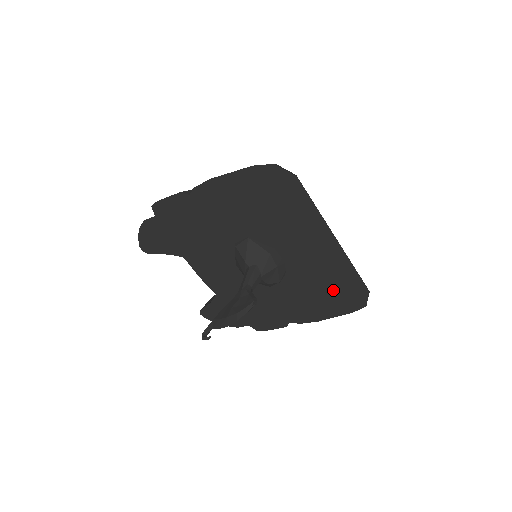
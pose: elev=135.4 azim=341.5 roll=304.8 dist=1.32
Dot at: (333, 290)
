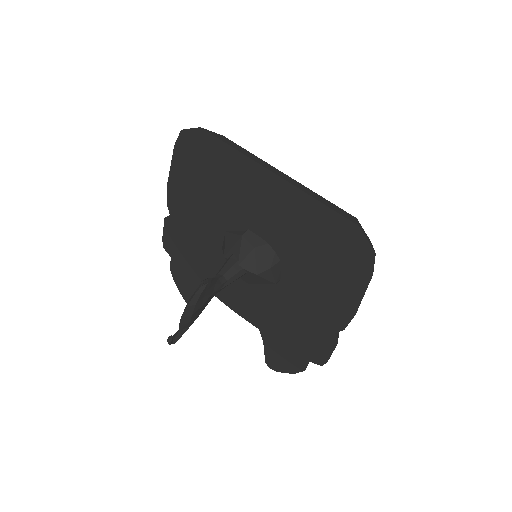
Dot at: (329, 251)
